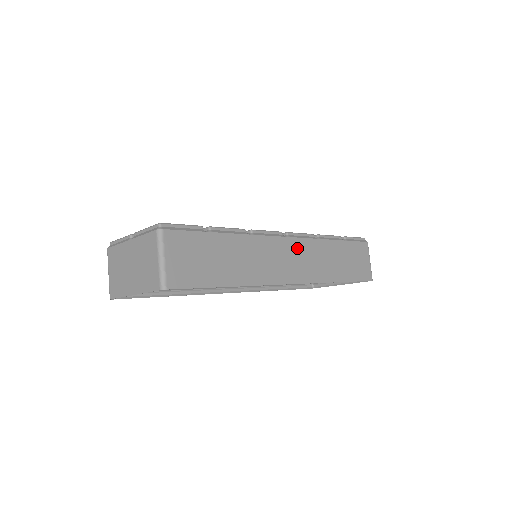
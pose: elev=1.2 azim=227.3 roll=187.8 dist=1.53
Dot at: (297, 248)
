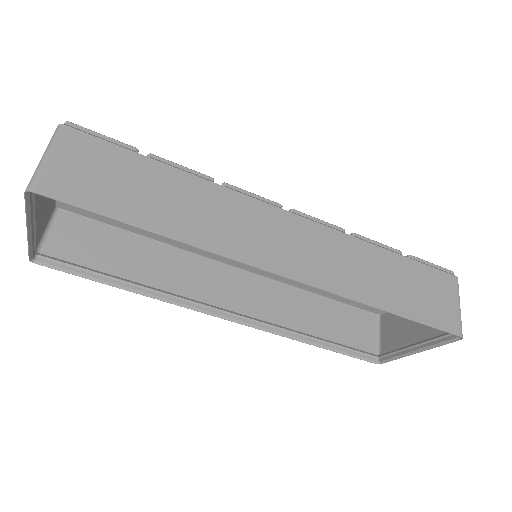
Dot at: (304, 232)
